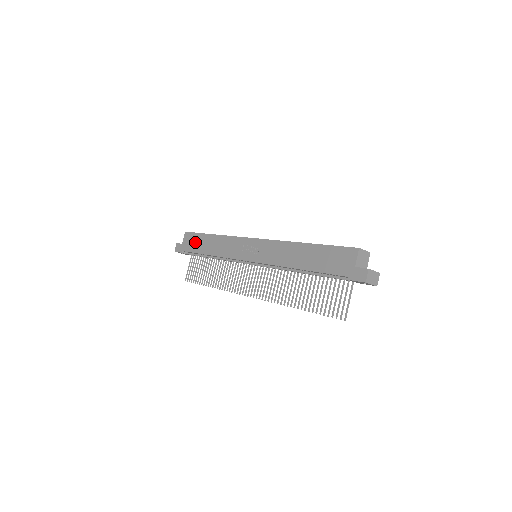
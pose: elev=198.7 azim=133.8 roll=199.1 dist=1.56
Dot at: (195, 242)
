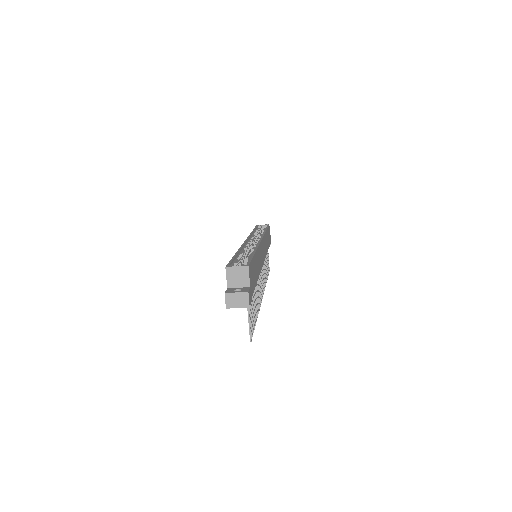
Dot at: occluded
